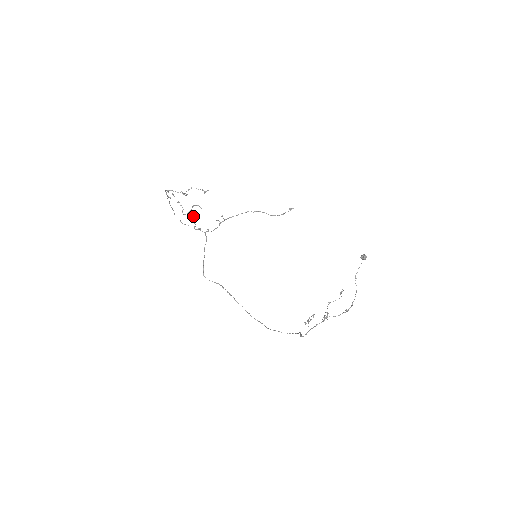
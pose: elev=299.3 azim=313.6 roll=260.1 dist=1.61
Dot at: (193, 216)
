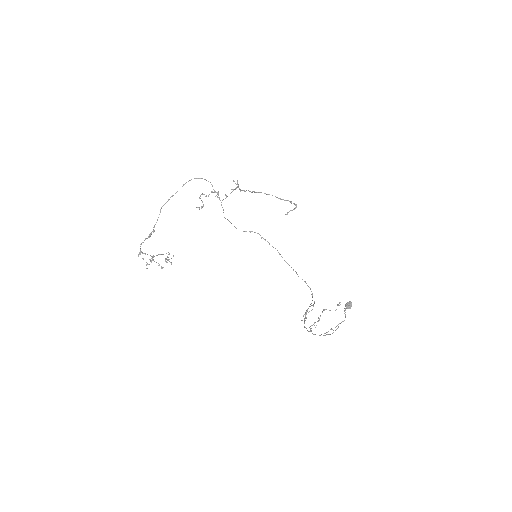
Dot at: occluded
